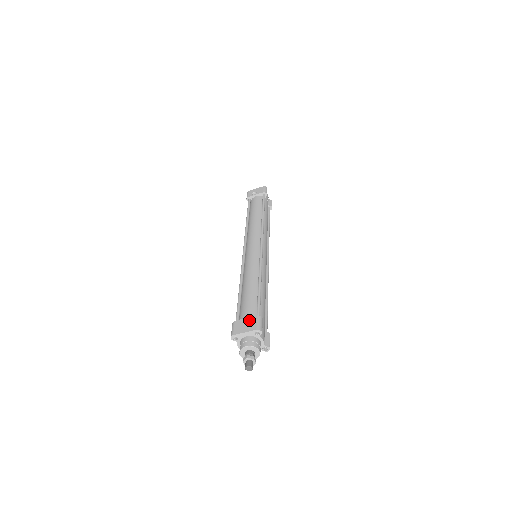
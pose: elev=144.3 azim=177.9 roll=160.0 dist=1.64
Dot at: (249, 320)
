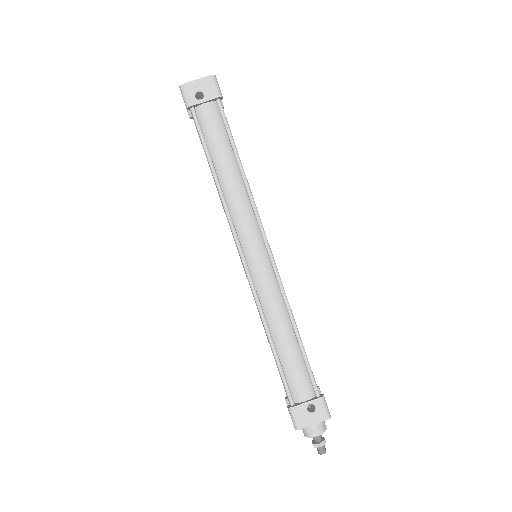
Dot at: occluded
